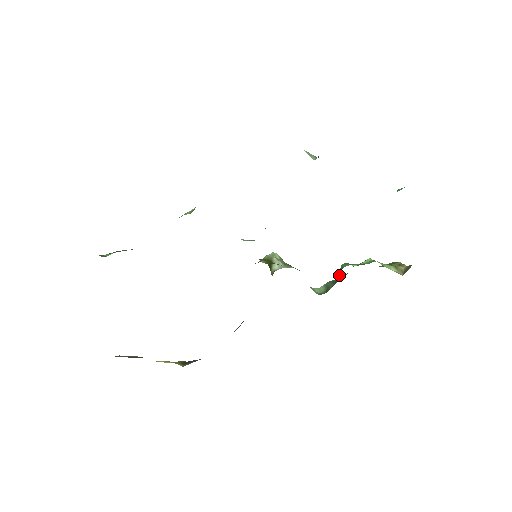
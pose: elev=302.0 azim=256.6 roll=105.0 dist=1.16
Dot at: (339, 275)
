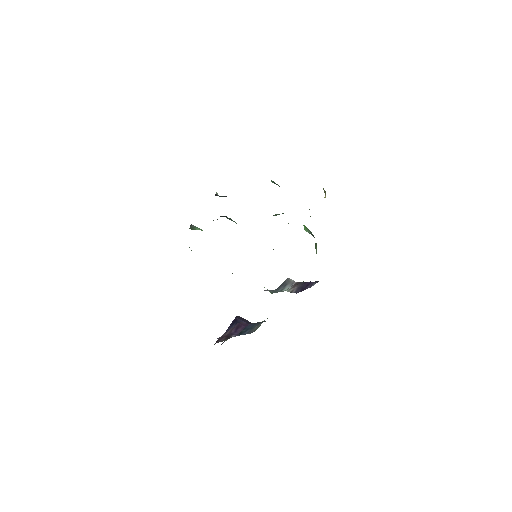
Dot at: (308, 230)
